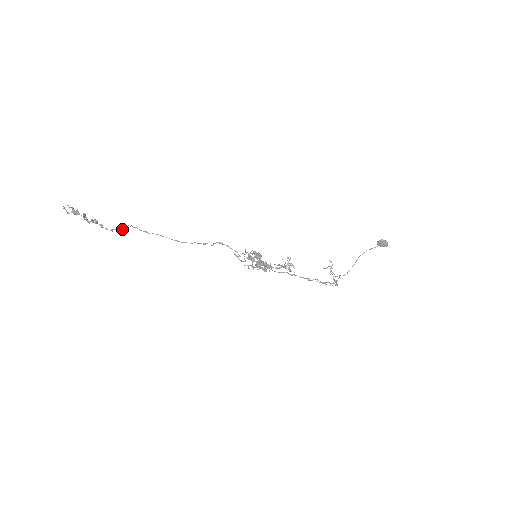
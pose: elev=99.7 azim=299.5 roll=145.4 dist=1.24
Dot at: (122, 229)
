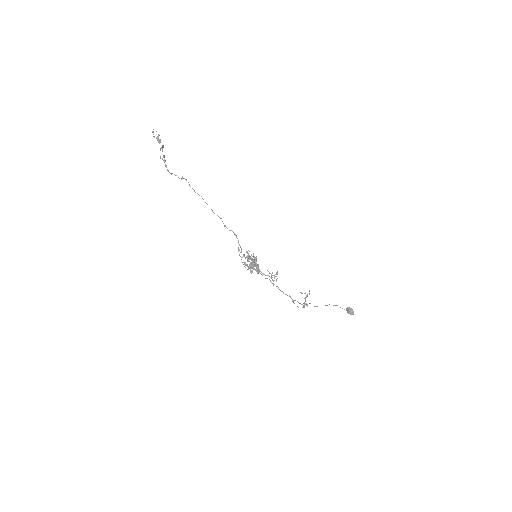
Dot at: occluded
